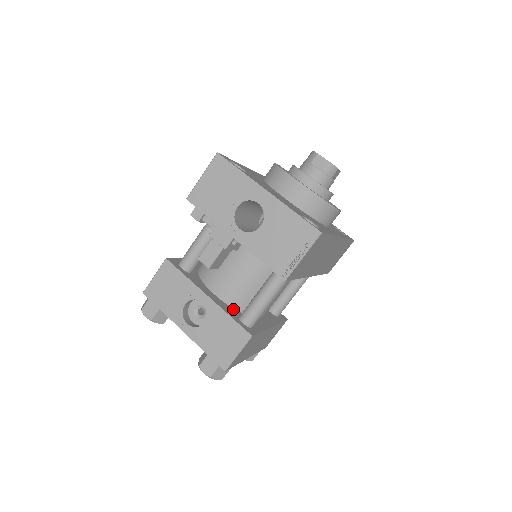
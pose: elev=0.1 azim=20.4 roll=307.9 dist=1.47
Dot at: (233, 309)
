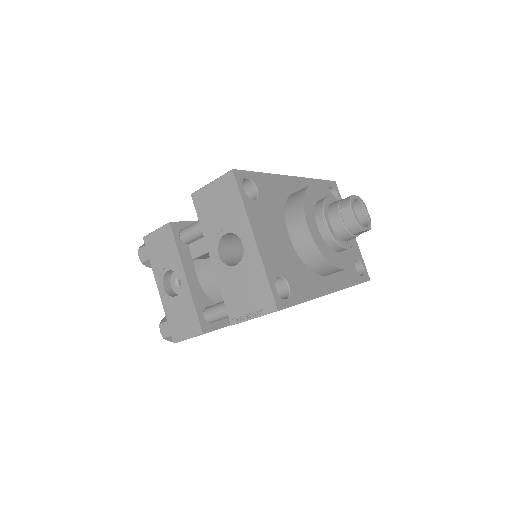
Dot at: (206, 297)
